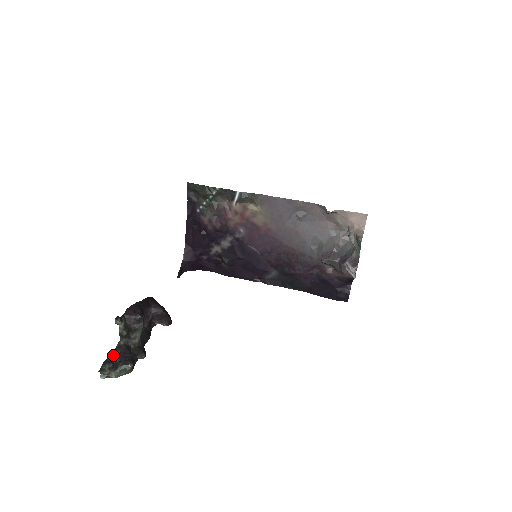
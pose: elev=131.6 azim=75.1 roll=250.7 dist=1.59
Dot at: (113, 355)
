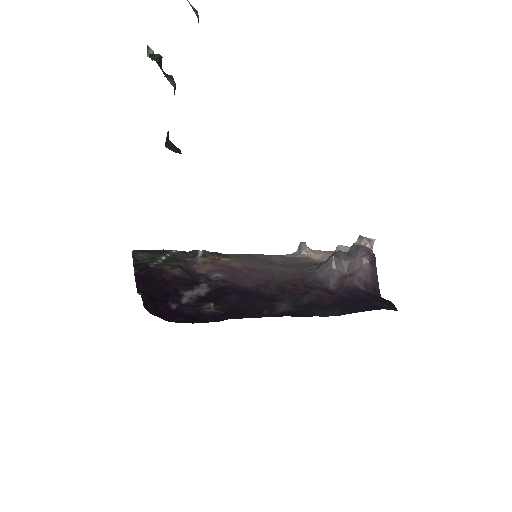
Dot at: occluded
